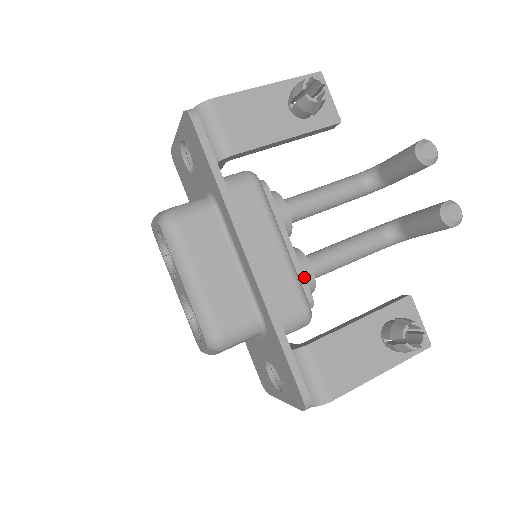
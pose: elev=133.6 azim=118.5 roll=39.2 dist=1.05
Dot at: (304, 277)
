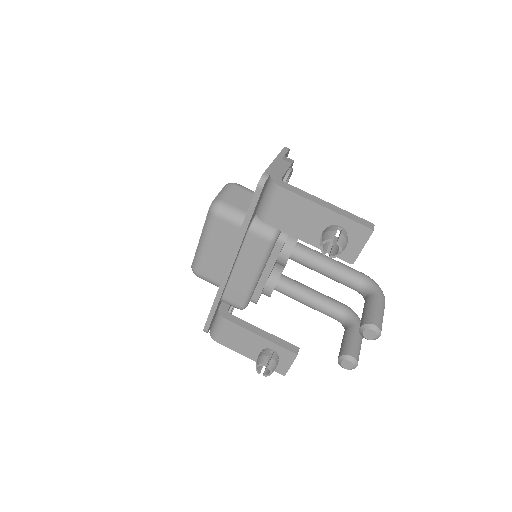
Dot at: (261, 292)
